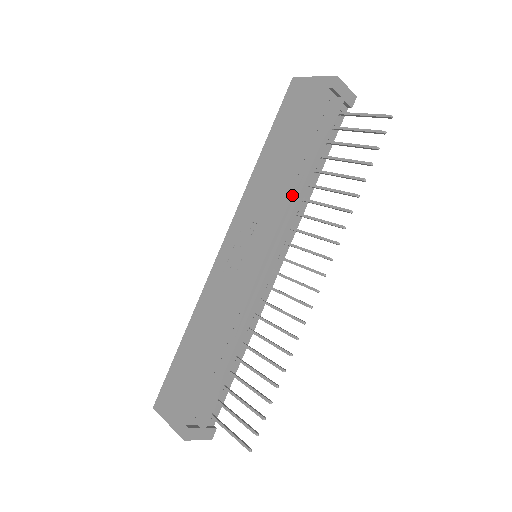
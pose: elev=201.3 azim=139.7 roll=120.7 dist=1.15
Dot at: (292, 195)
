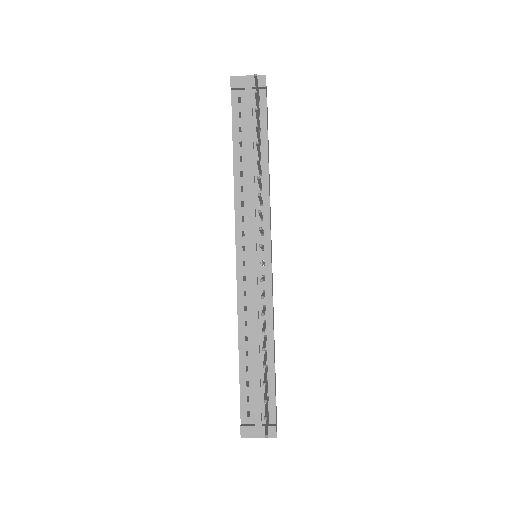
Dot at: (245, 191)
